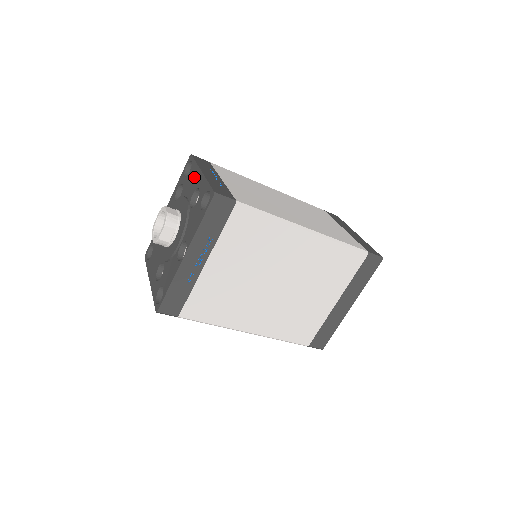
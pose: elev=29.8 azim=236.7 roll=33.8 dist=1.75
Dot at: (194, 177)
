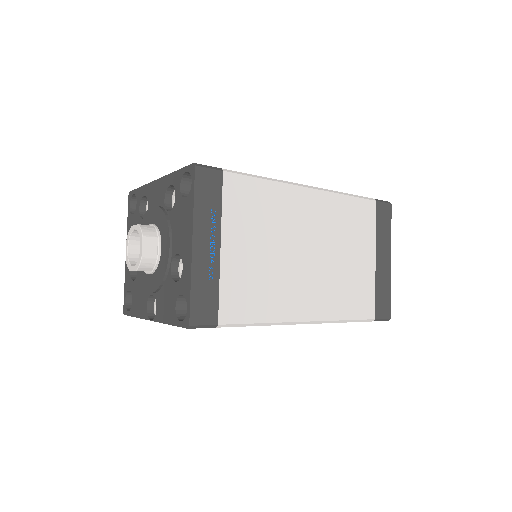
Dot at: (185, 229)
